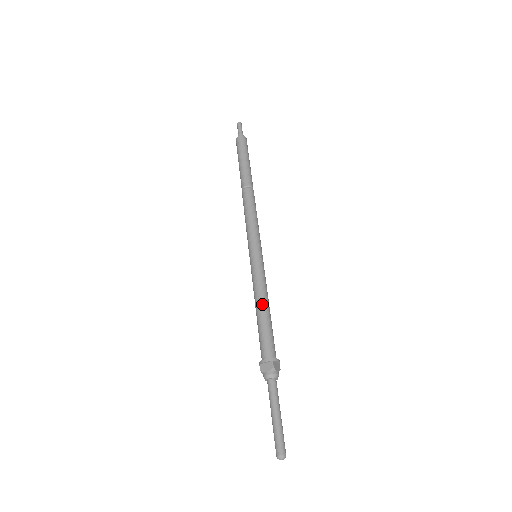
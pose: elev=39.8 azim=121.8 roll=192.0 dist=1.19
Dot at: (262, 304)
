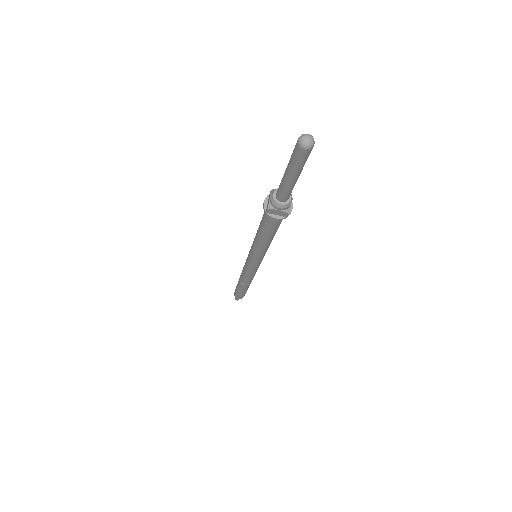
Dot at: occluded
